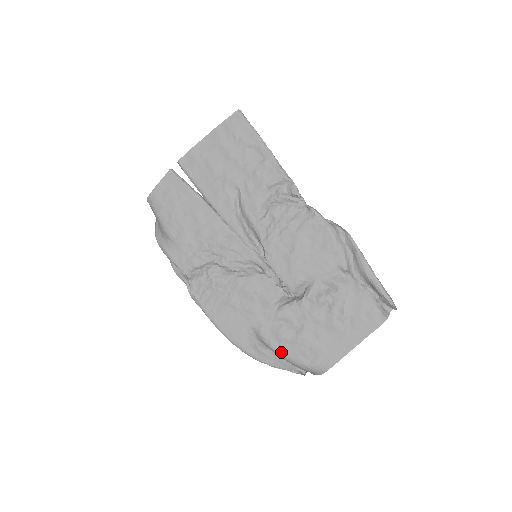
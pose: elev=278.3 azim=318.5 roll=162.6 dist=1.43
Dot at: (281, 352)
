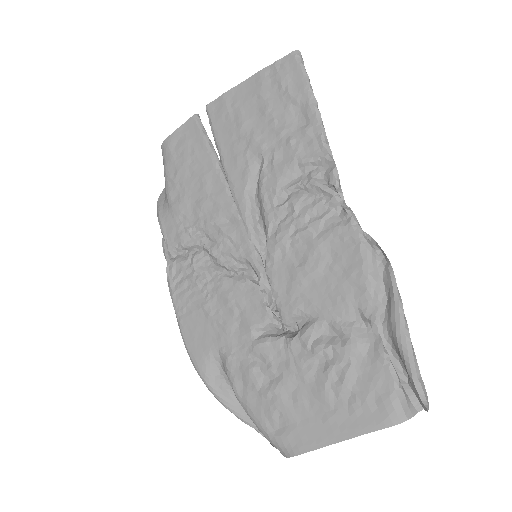
Dot at: (243, 400)
